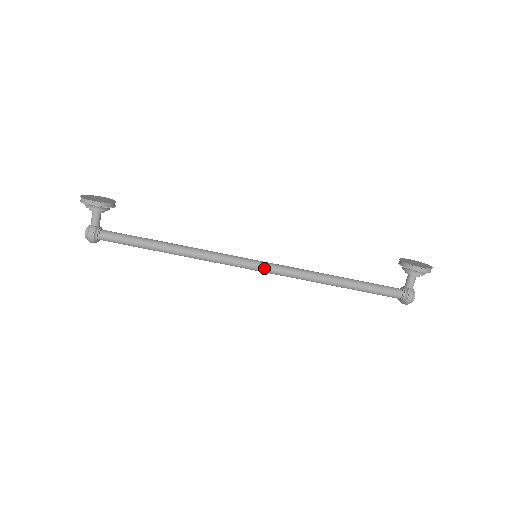
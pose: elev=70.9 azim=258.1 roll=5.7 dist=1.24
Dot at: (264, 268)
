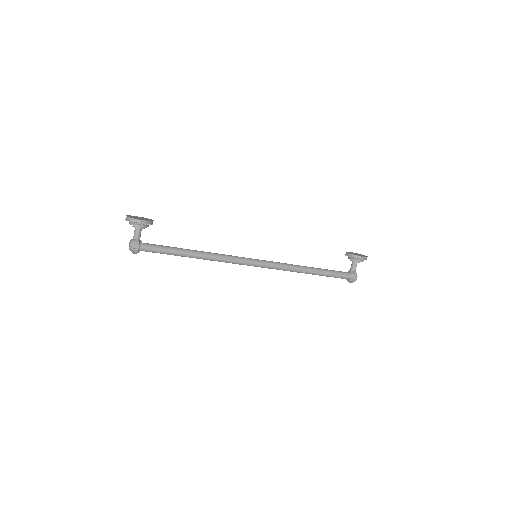
Dot at: (263, 264)
